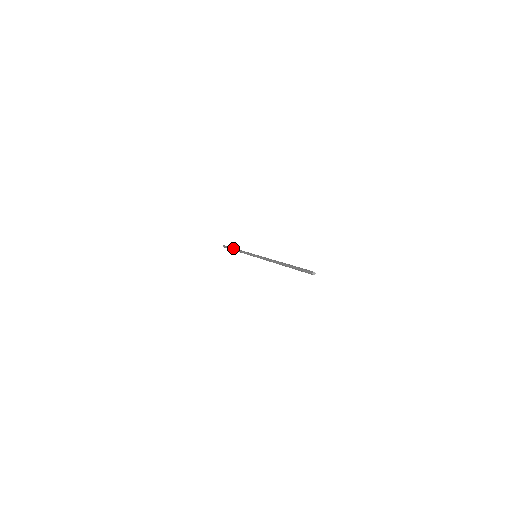
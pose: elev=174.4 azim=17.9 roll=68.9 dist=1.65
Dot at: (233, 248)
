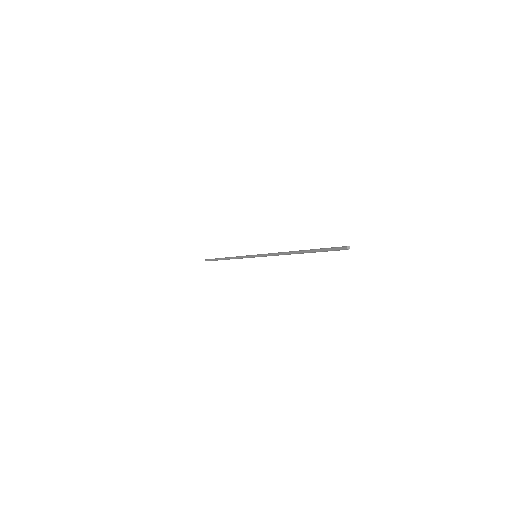
Dot at: occluded
